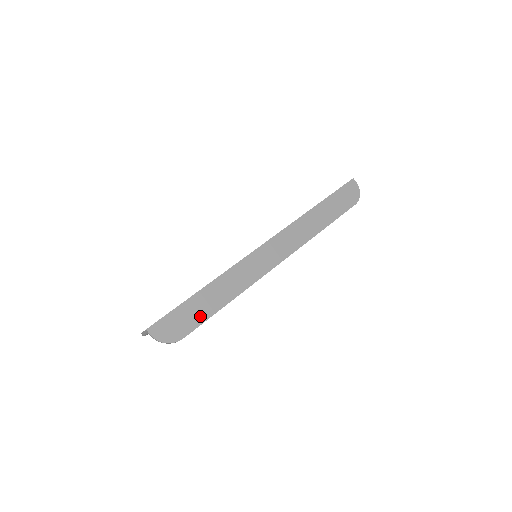
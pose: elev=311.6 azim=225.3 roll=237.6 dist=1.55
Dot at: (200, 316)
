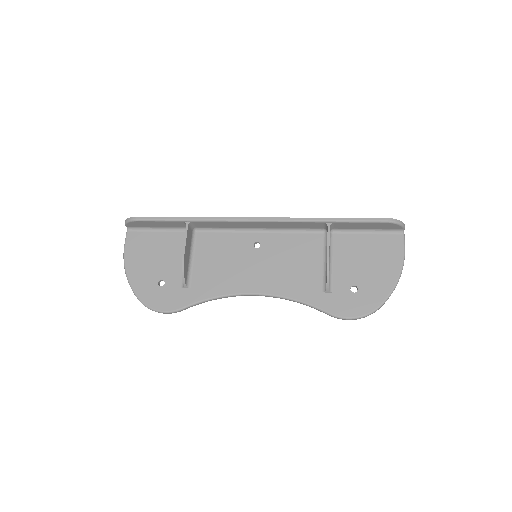
Dot at: occluded
